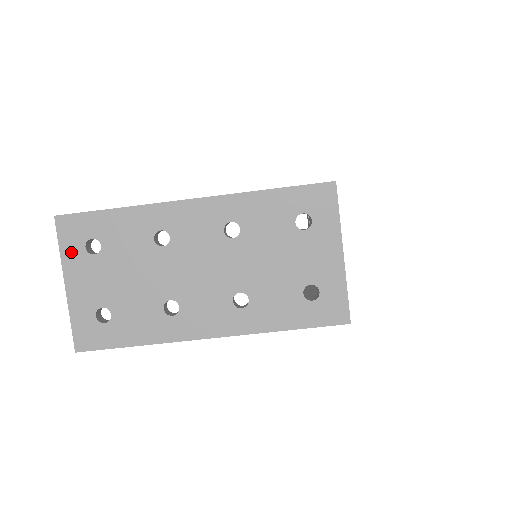
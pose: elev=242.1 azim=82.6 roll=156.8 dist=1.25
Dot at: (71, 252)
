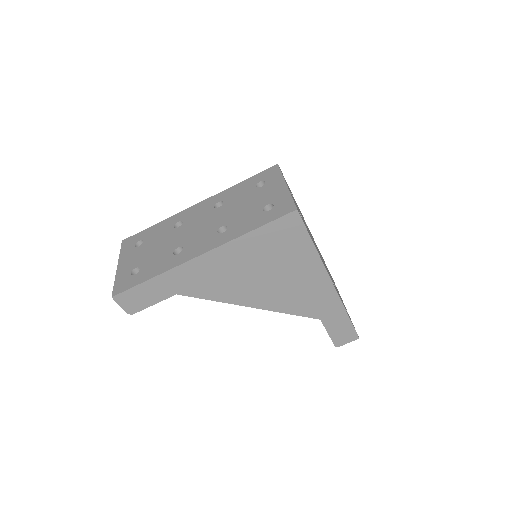
Dot at: (126, 251)
